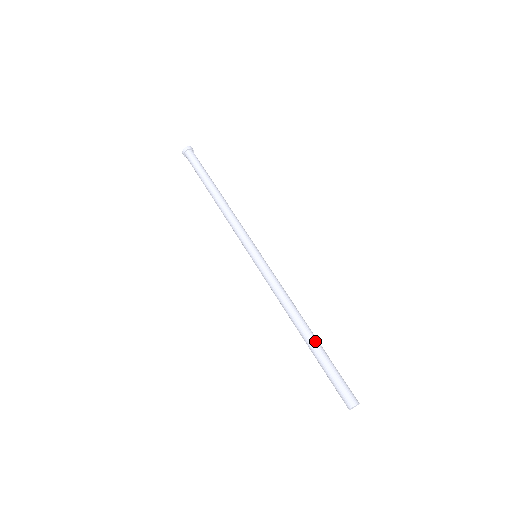
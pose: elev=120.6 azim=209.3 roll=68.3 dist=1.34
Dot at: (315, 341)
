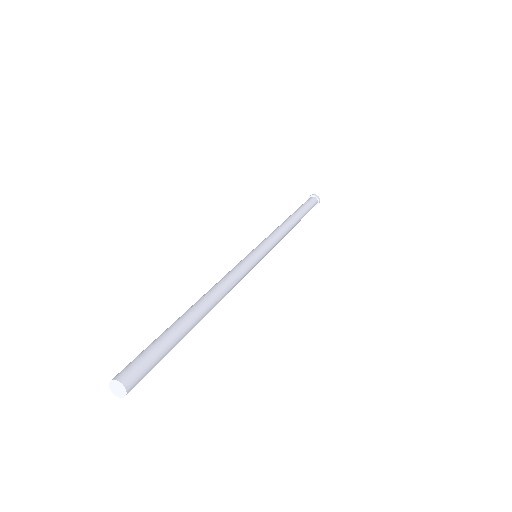
Dot at: (192, 318)
